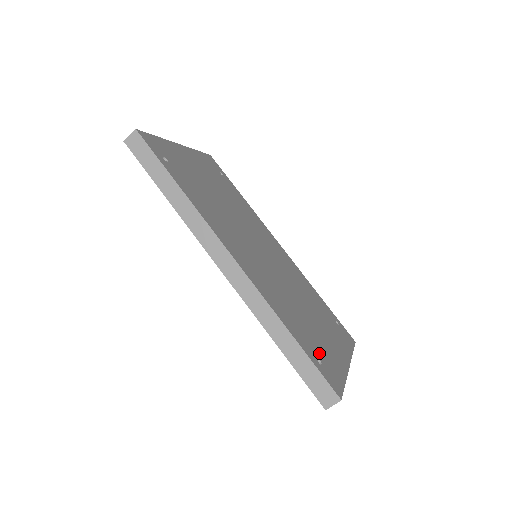
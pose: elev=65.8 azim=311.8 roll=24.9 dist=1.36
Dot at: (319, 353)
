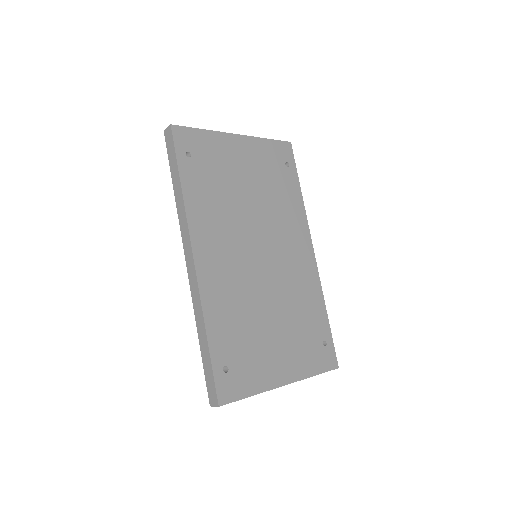
Dot at: (237, 362)
